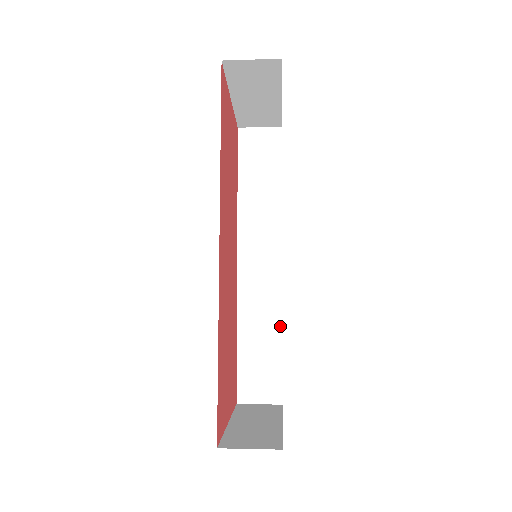
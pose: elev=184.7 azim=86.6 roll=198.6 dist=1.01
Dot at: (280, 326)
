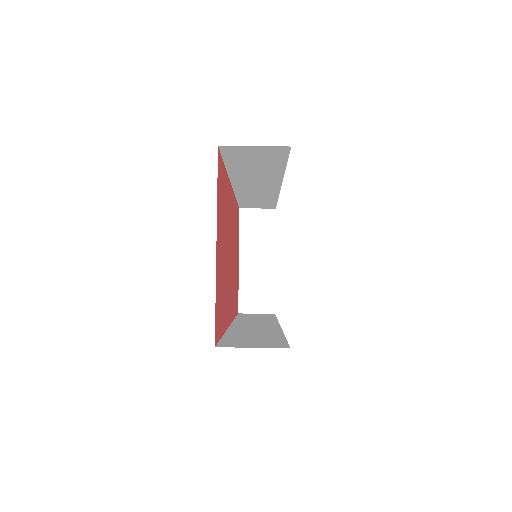
Dot at: (276, 199)
